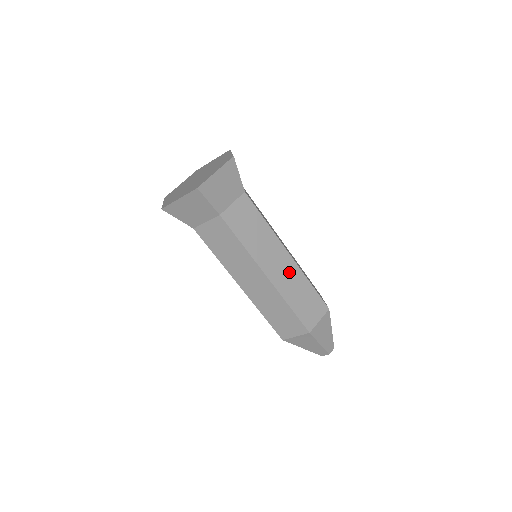
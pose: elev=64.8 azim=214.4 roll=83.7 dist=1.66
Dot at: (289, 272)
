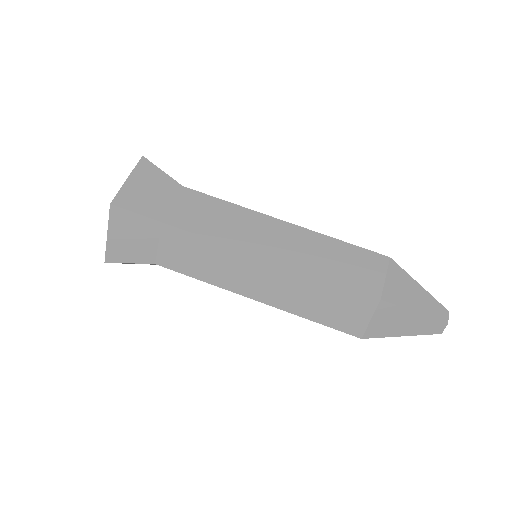
Dot at: occluded
